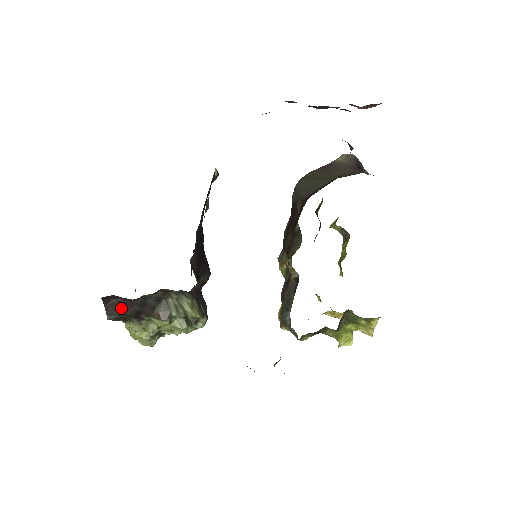
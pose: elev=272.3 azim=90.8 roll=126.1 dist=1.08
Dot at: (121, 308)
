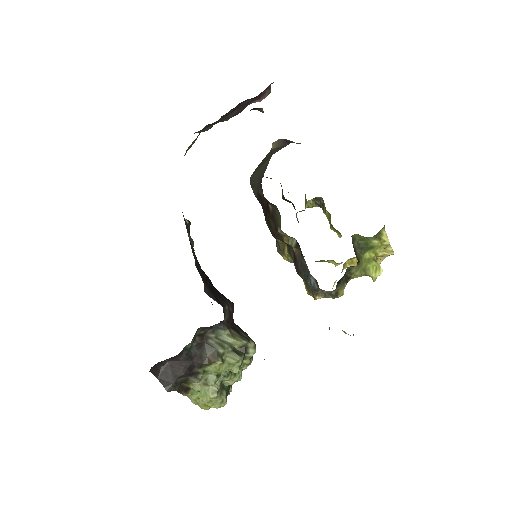
Dot at: (172, 372)
